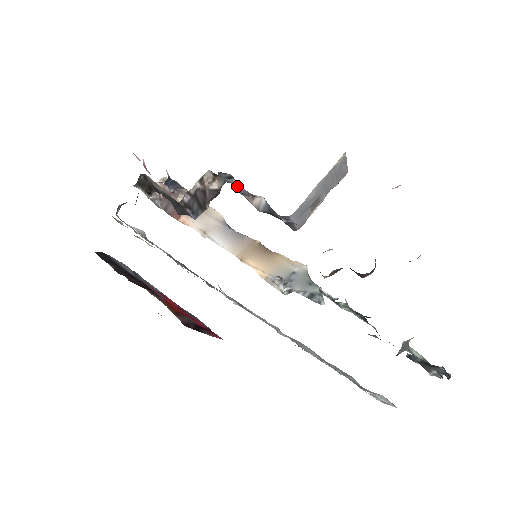
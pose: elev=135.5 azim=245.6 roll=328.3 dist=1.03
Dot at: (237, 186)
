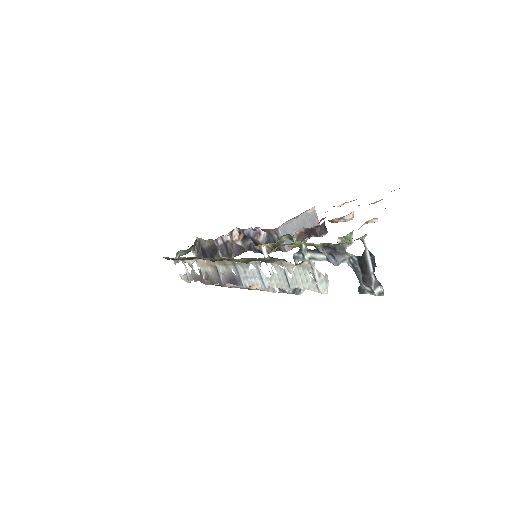
Dot at: (251, 232)
